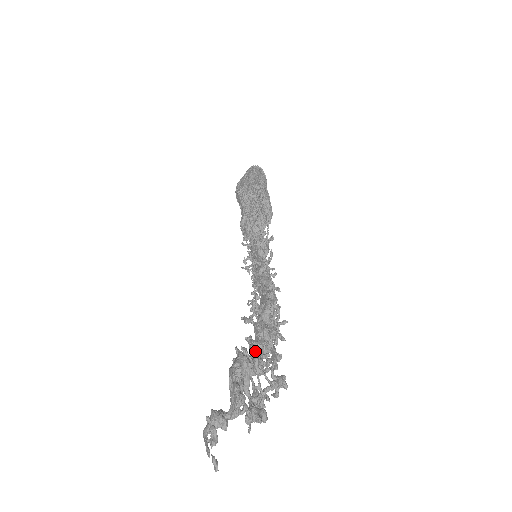
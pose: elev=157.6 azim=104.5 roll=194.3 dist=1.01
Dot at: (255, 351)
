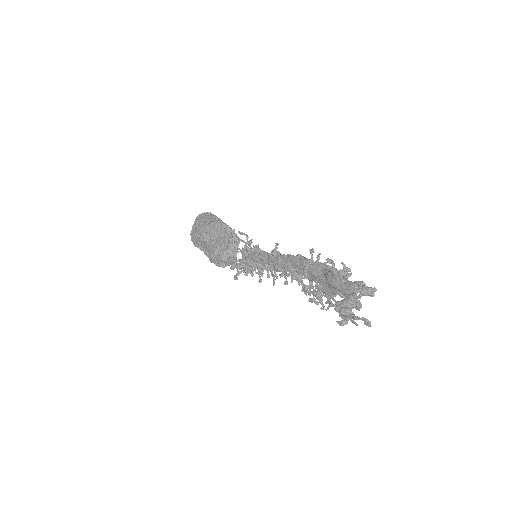
Dot at: occluded
